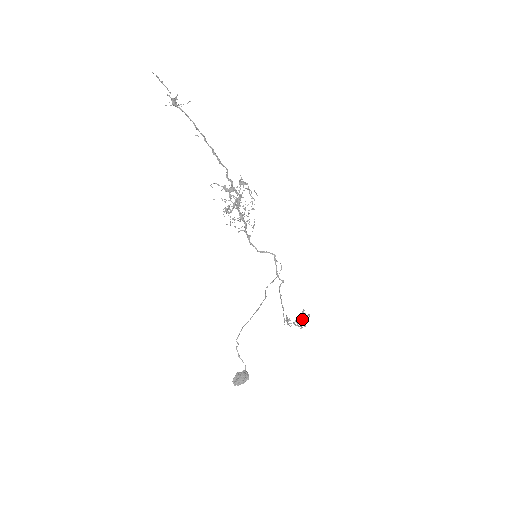
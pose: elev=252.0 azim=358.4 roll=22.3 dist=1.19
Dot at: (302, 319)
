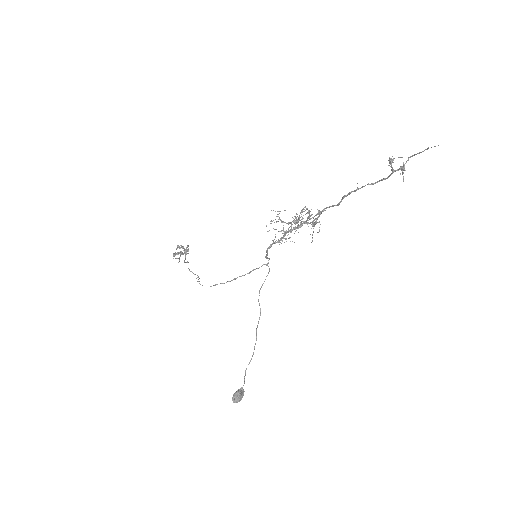
Dot at: occluded
